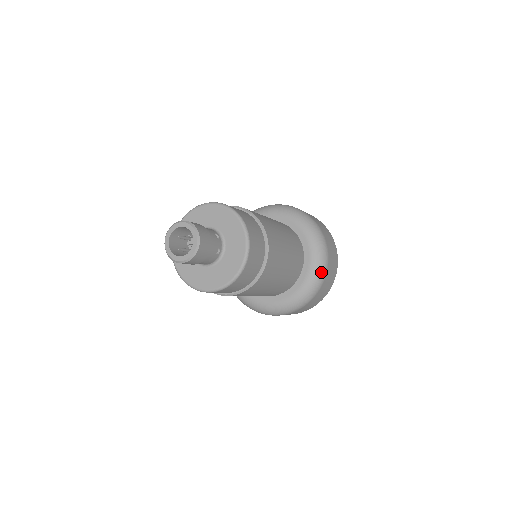
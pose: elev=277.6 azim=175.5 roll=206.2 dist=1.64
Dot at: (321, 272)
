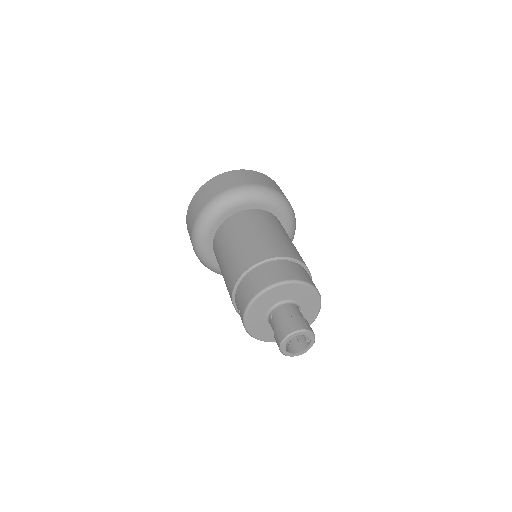
Dot at: occluded
